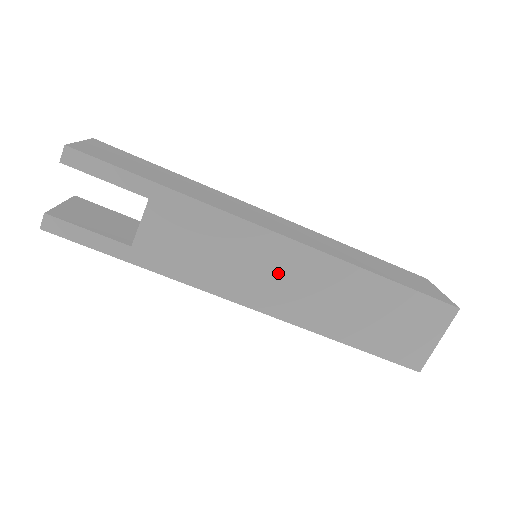
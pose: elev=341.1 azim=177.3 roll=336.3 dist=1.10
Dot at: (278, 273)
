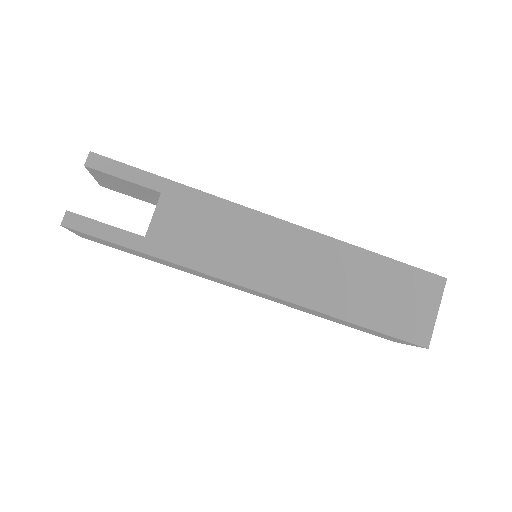
Dot at: (280, 254)
